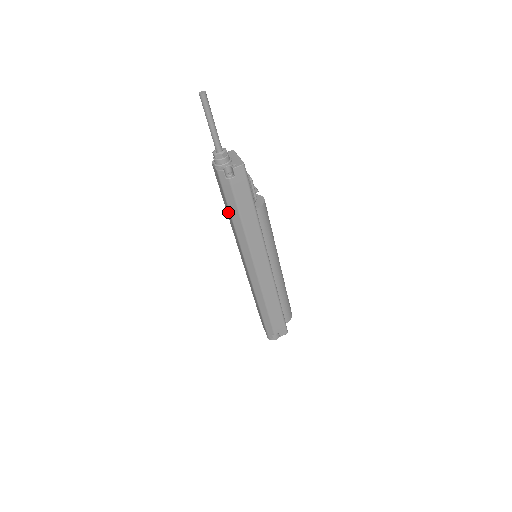
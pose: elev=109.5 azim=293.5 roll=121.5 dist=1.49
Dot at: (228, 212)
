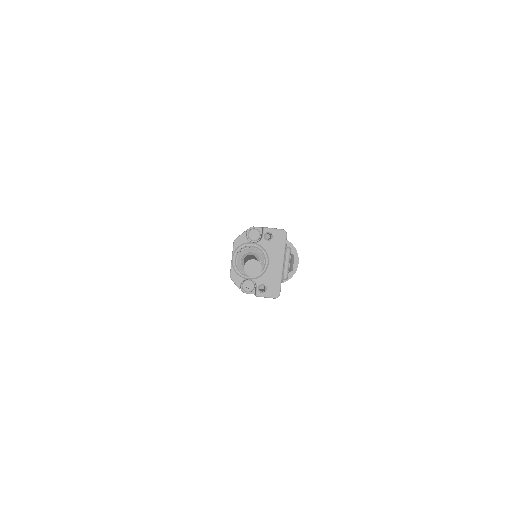
Dot at: occluded
